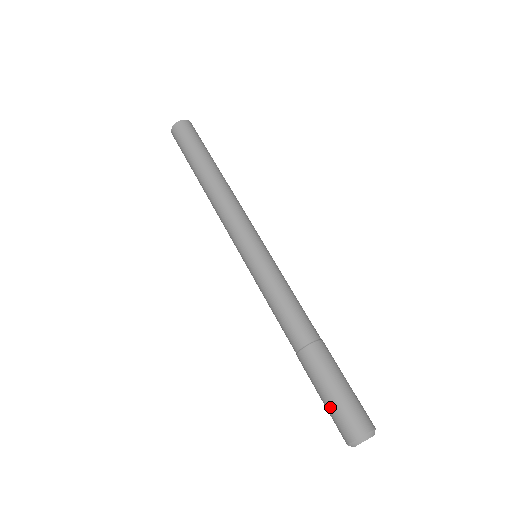
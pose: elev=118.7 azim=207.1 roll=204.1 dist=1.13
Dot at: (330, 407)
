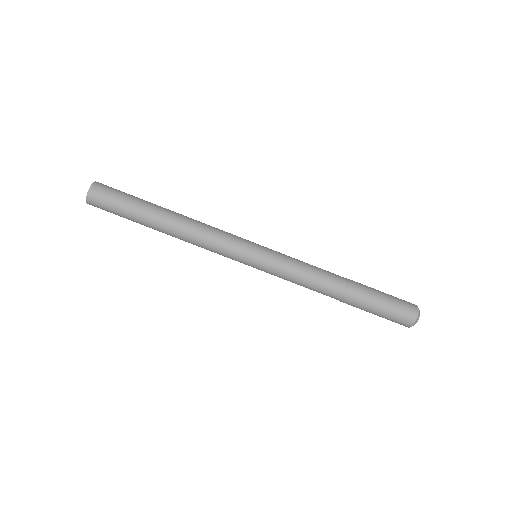
Dot at: (385, 317)
